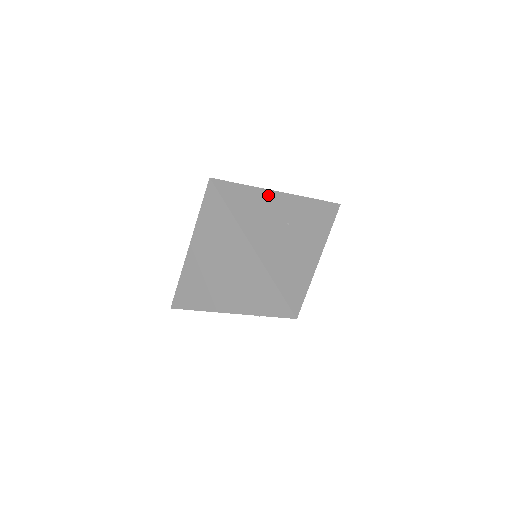
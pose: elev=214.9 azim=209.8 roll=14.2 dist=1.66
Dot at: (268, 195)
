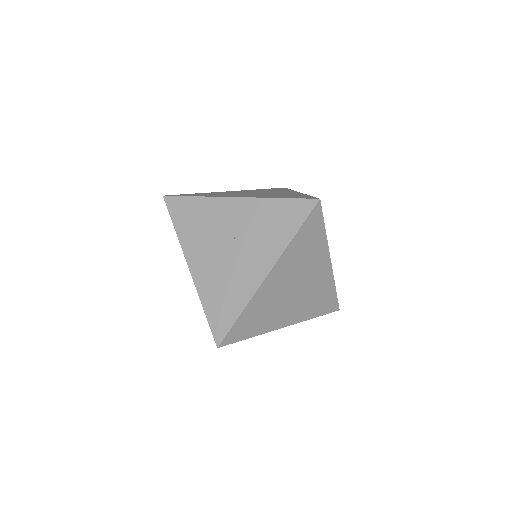
Dot at: (220, 204)
